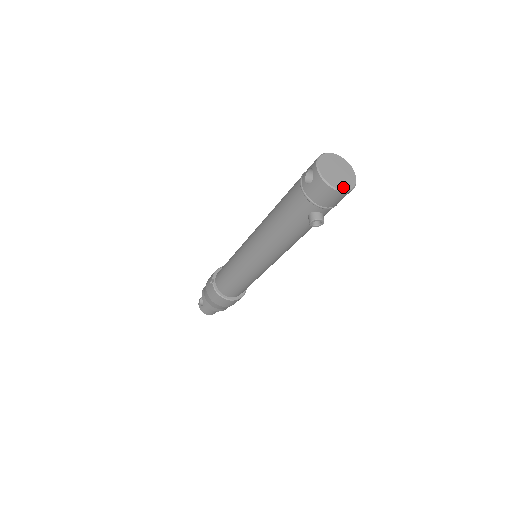
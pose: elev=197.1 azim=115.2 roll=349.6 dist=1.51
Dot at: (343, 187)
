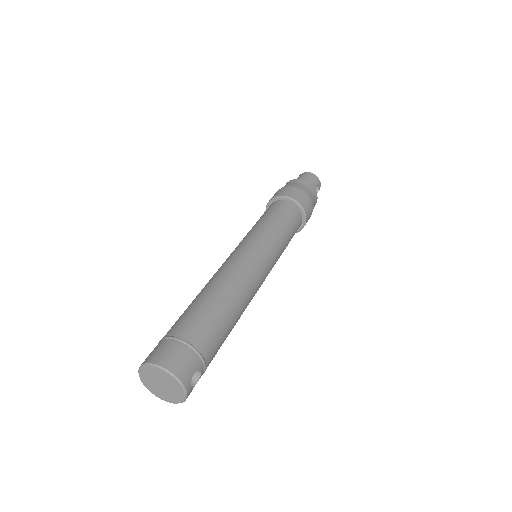
Dot at: (167, 399)
